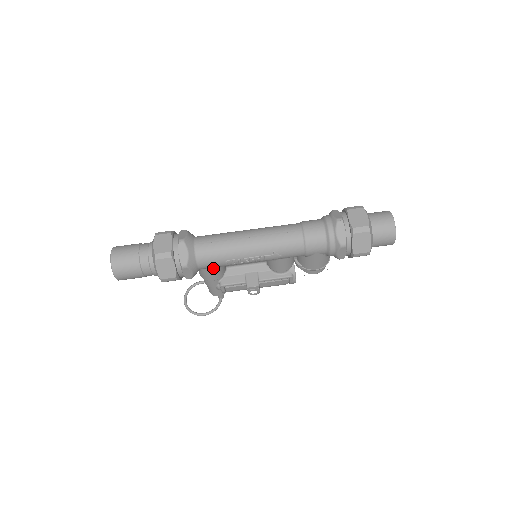
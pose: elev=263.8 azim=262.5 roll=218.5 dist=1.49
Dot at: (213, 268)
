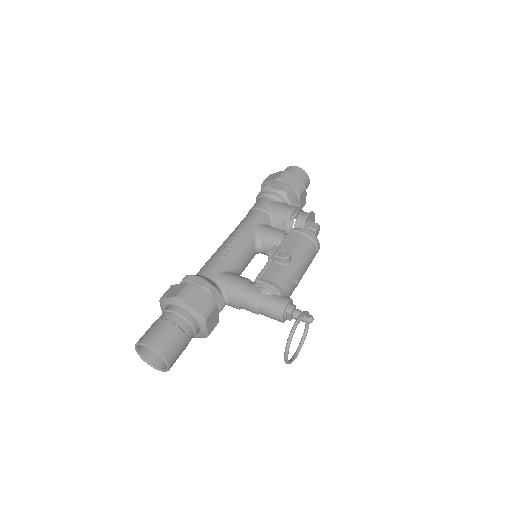
Dot at: (223, 273)
